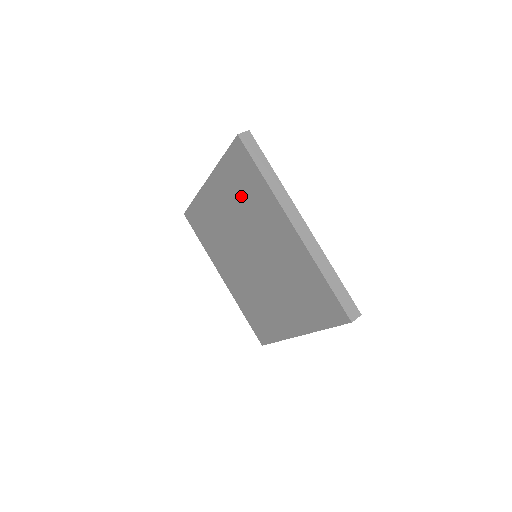
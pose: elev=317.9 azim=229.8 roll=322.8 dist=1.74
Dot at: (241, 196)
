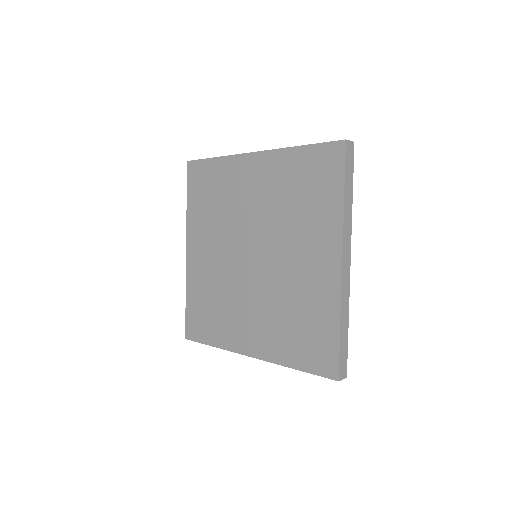
Dot at: (294, 194)
